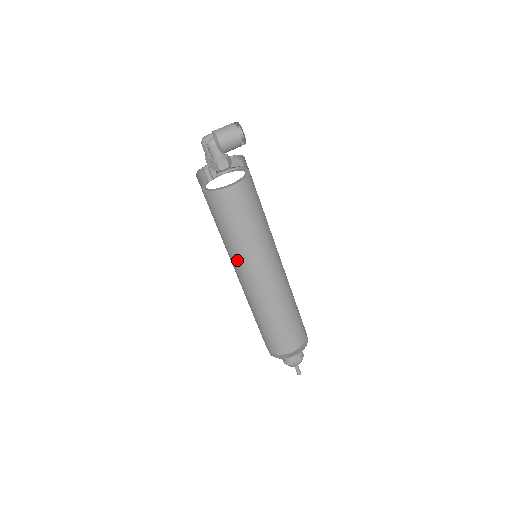
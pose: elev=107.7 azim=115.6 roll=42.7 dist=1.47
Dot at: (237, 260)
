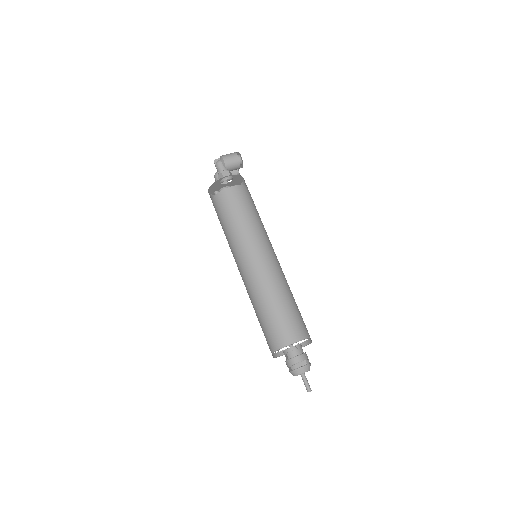
Dot at: (238, 249)
